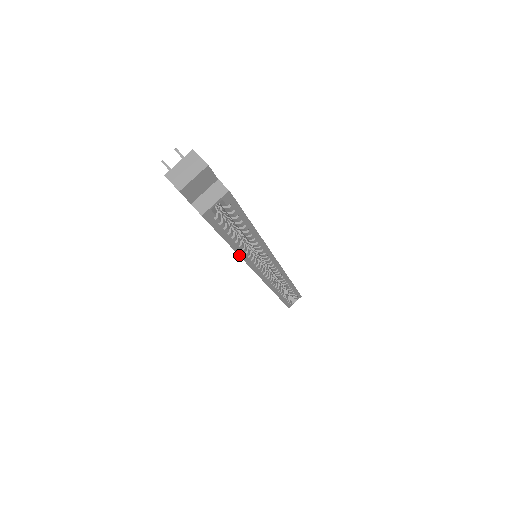
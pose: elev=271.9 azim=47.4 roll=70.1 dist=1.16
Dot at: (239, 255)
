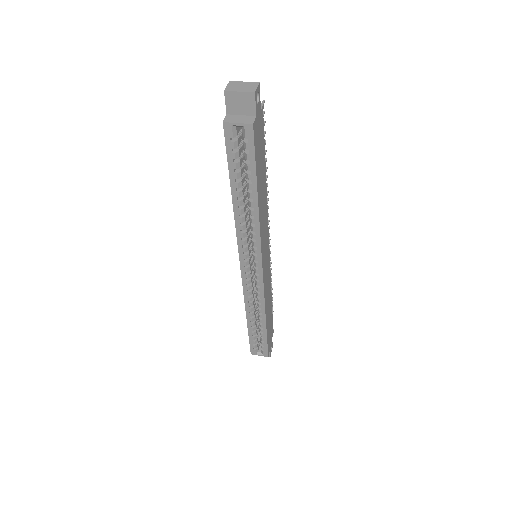
Dot at: (234, 210)
